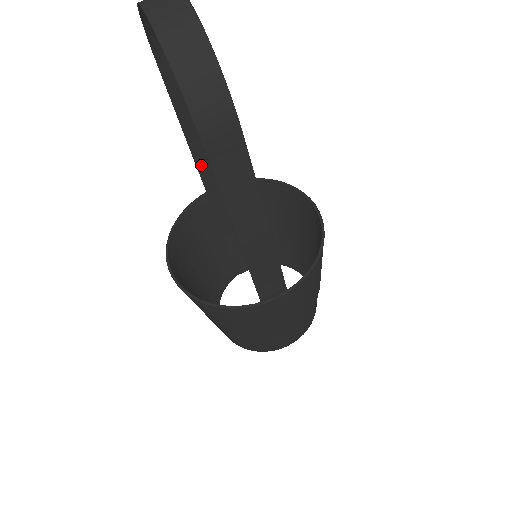
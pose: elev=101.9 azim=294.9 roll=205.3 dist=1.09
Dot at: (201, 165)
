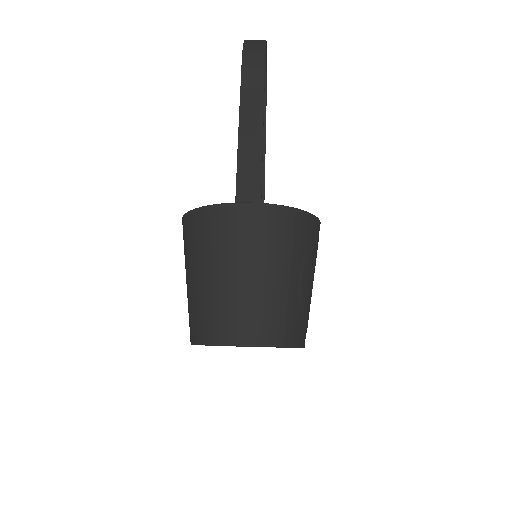
Dot at: occluded
